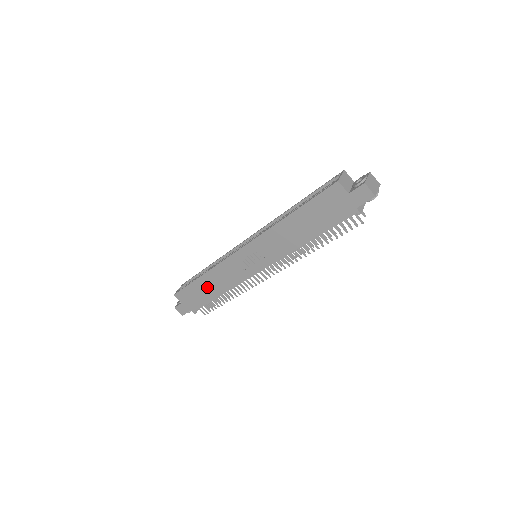
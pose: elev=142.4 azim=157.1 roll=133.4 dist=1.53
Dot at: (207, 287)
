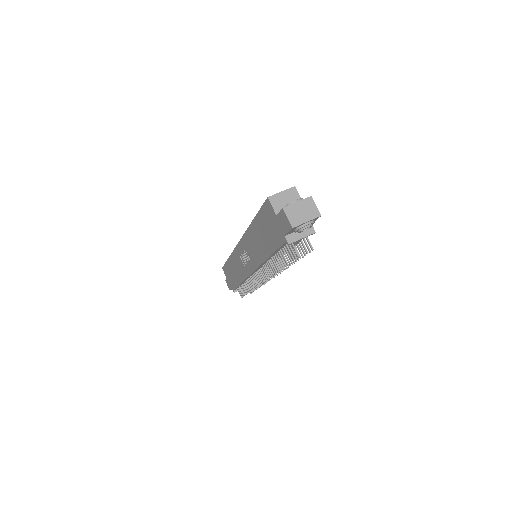
Dot at: (233, 271)
